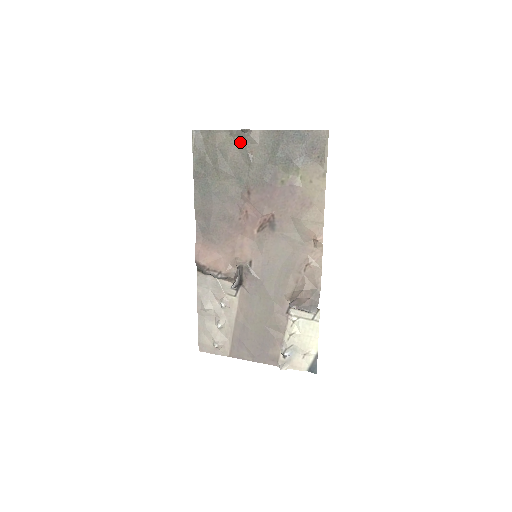
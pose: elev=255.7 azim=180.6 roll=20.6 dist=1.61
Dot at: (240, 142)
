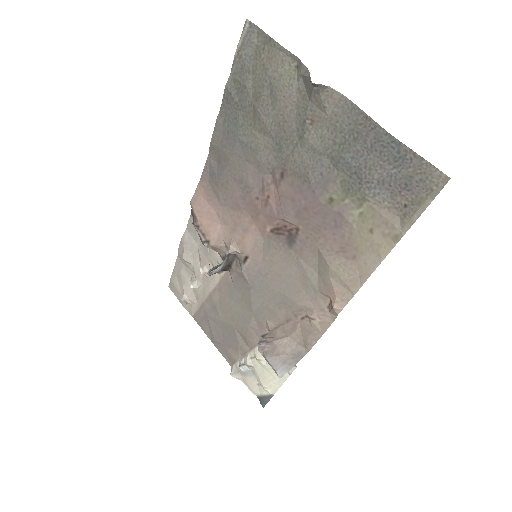
Dot at: (303, 92)
